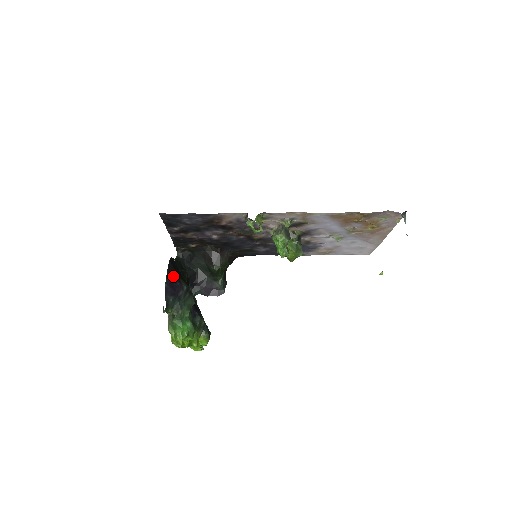
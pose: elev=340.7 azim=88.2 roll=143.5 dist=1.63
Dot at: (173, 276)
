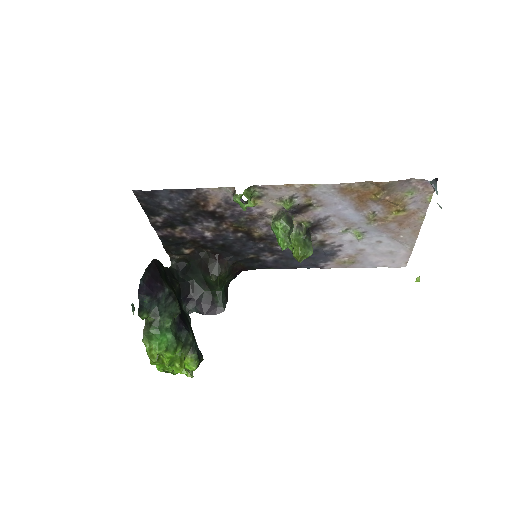
Dot at: (154, 276)
